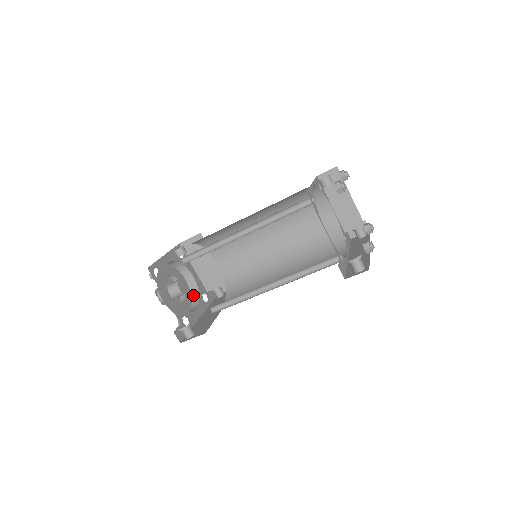
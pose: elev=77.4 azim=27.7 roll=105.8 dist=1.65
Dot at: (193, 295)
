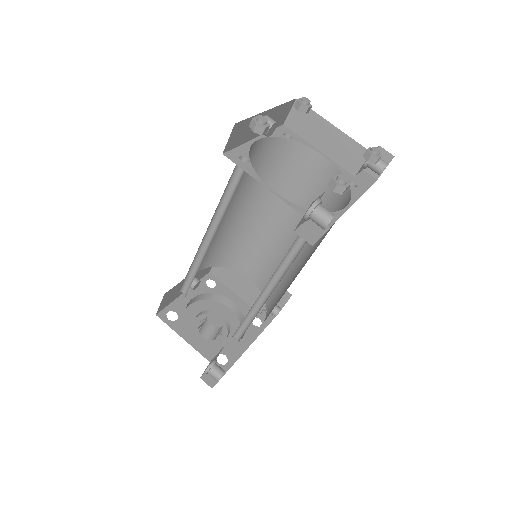
Dot at: occluded
